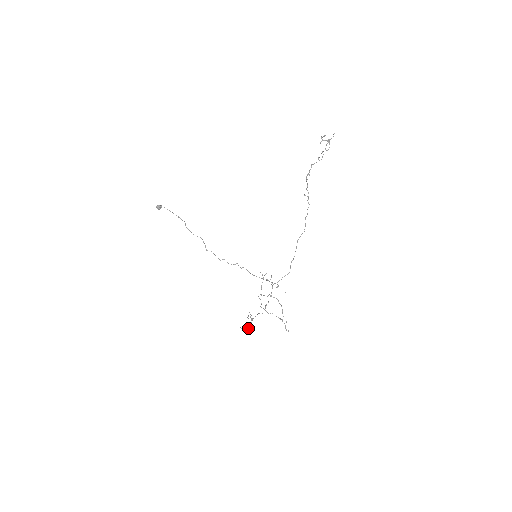
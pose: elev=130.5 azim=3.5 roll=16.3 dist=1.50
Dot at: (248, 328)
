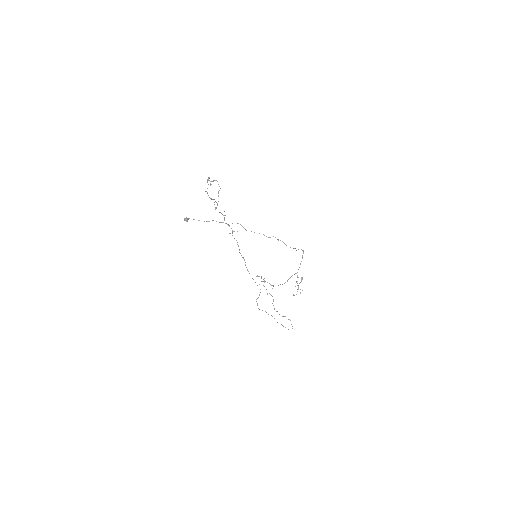
Dot at: (300, 293)
